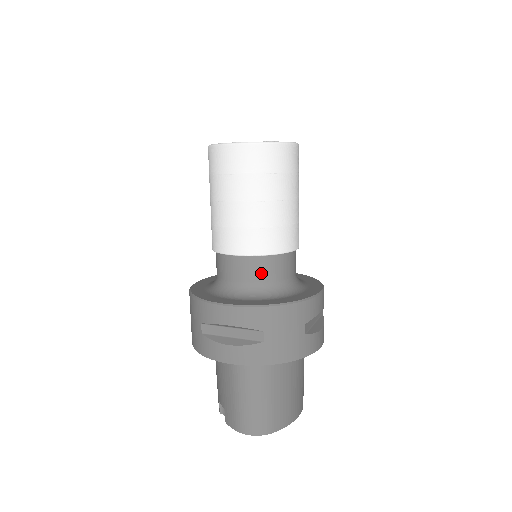
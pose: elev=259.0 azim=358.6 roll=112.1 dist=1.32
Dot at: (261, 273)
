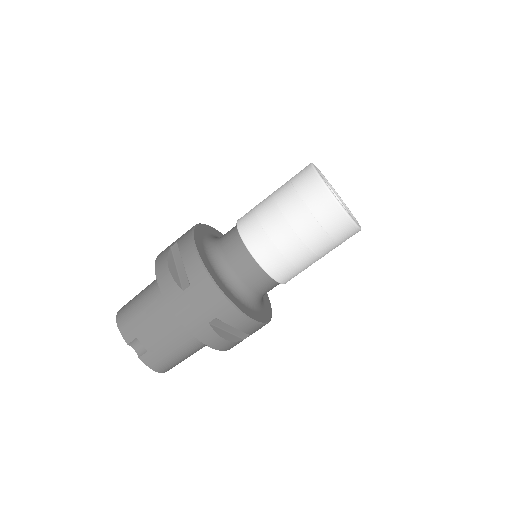
Dot at: occluded
